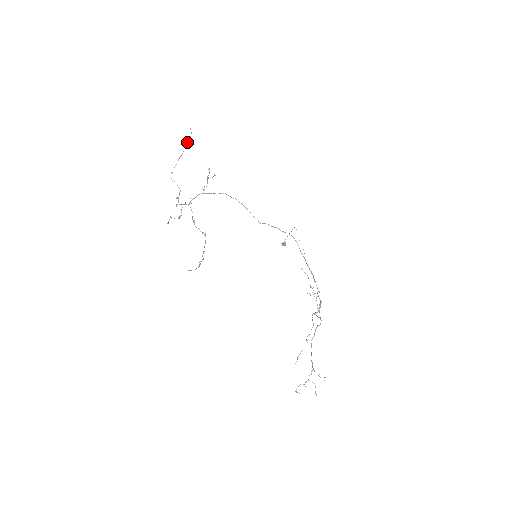
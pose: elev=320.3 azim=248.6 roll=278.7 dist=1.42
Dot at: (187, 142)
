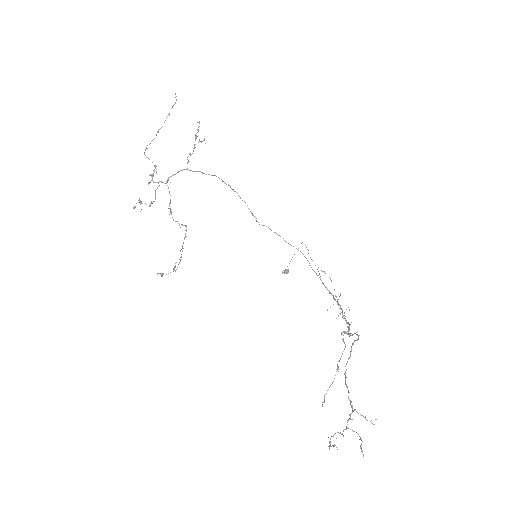
Dot at: occluded
